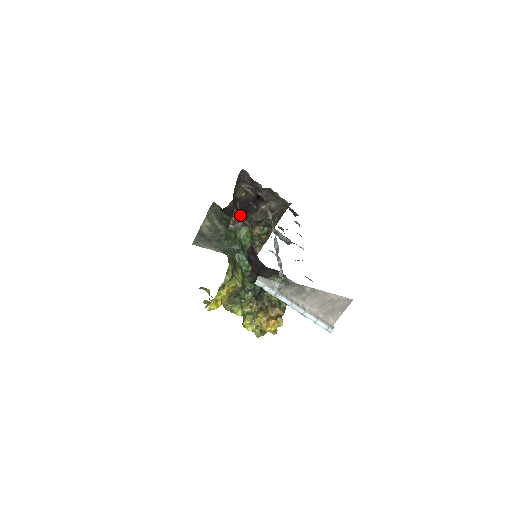
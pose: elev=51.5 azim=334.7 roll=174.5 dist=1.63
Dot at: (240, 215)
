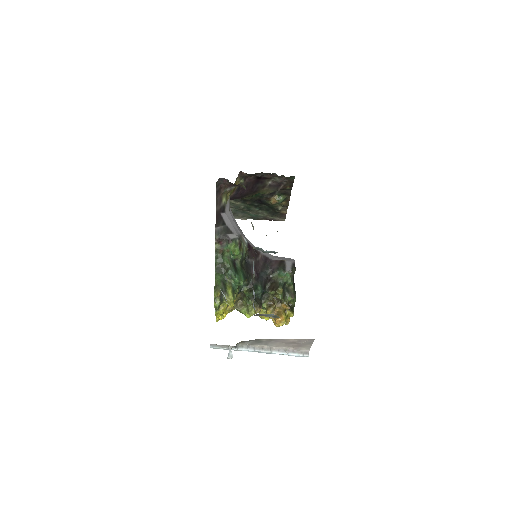
Dot at: (225, 230)
